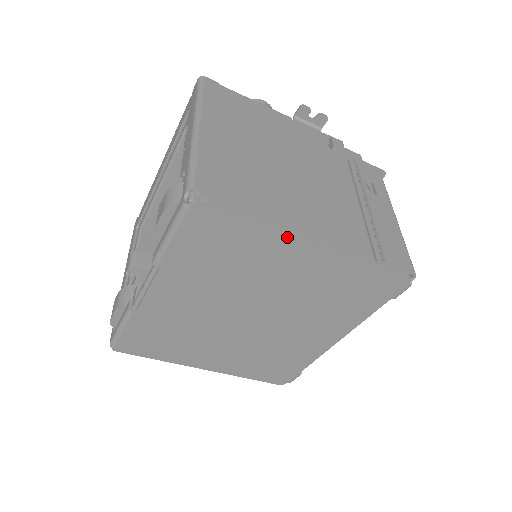
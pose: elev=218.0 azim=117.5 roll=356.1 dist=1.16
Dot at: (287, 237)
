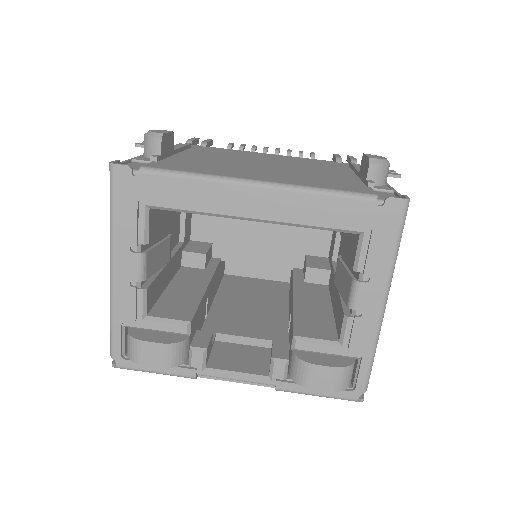
Dot at: occluded
